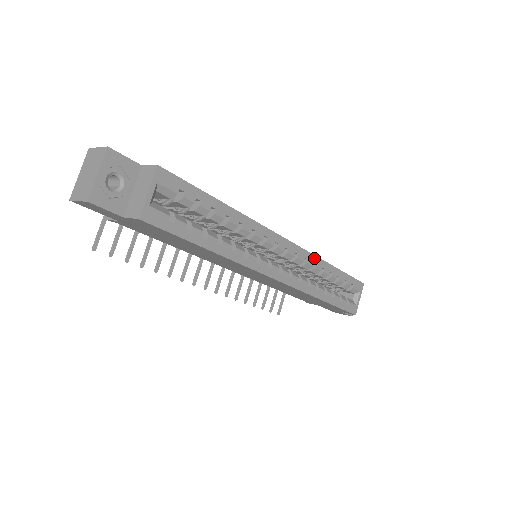
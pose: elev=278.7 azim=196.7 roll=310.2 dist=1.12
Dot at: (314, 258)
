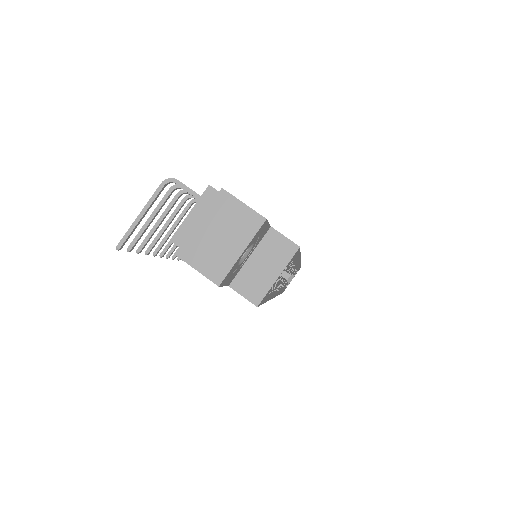
Dot at: (299, 265)
